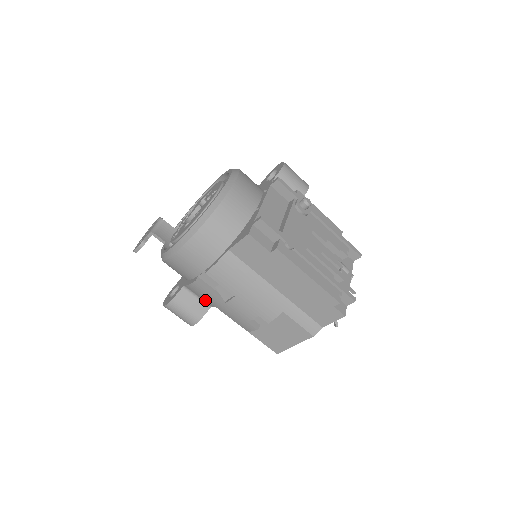
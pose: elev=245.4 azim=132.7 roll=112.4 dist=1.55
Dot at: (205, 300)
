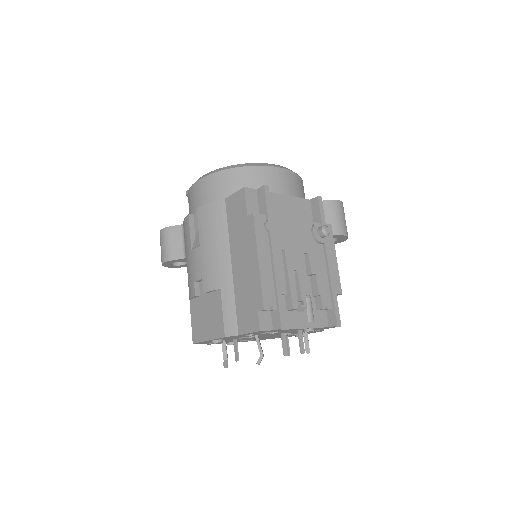
Dot at: (185, 245)
